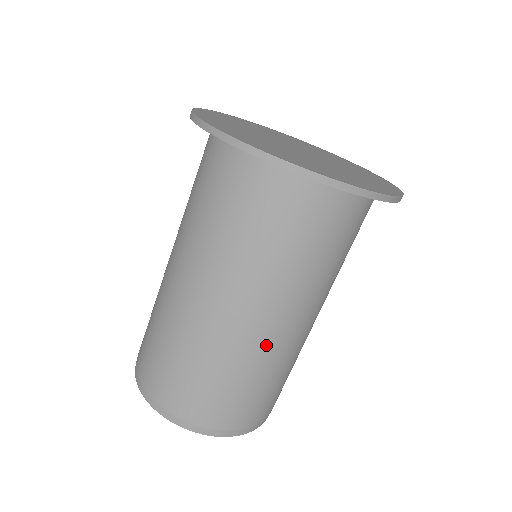
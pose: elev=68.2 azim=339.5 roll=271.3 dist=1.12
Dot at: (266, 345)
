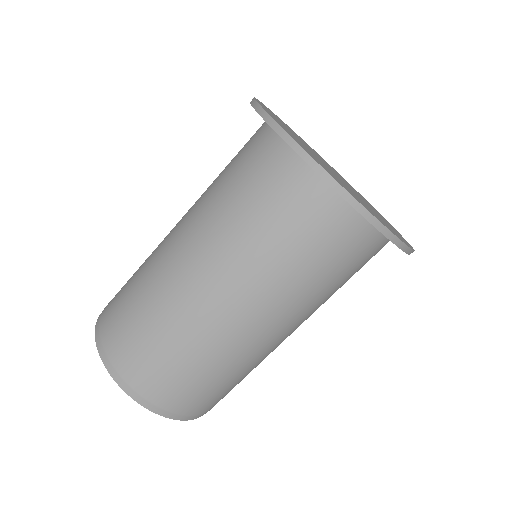
Dot at: (246, 345)
